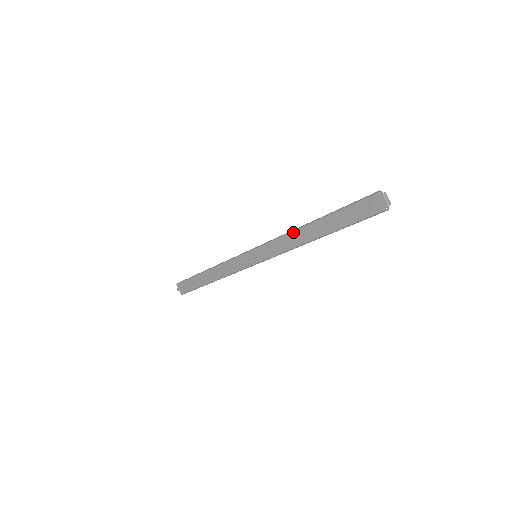
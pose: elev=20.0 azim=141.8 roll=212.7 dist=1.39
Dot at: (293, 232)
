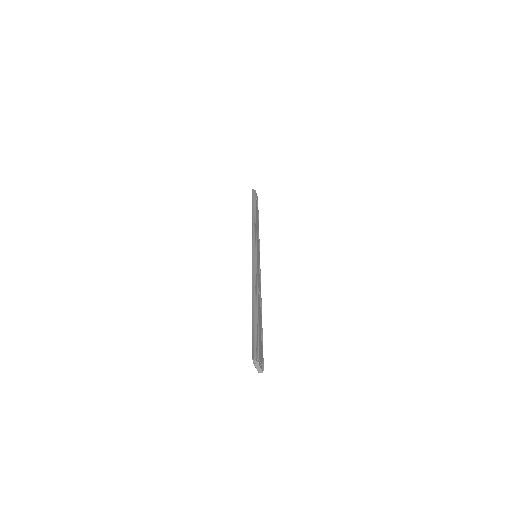
Dot at: (252, 286)
